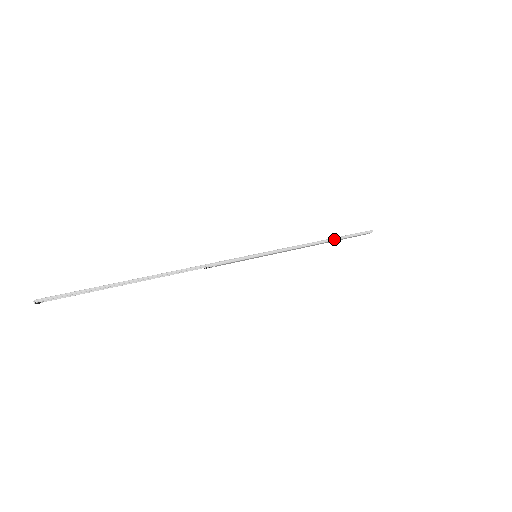
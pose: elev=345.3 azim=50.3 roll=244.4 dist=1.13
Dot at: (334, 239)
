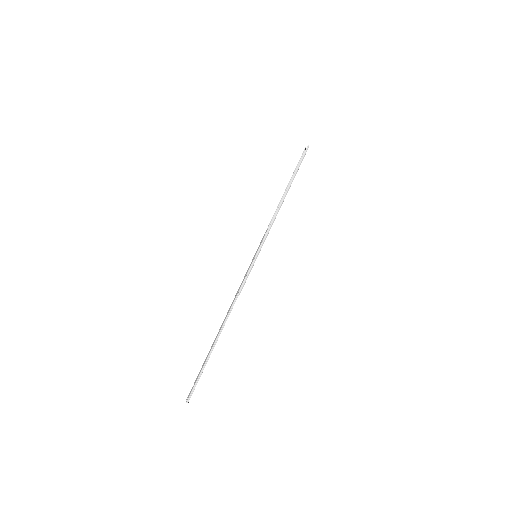
Dot at: (289, 186)
